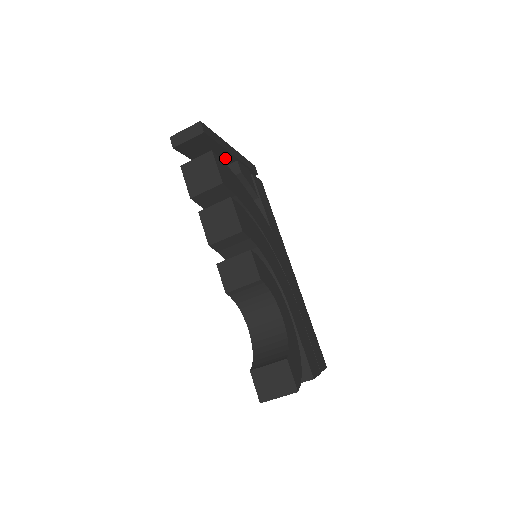
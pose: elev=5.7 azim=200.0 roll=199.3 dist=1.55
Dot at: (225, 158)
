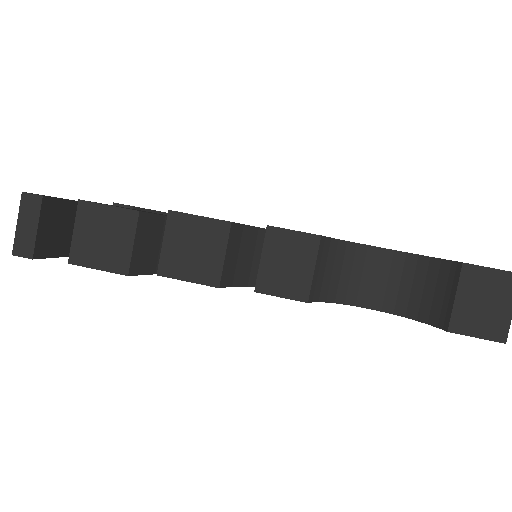
Dot at: occluded
